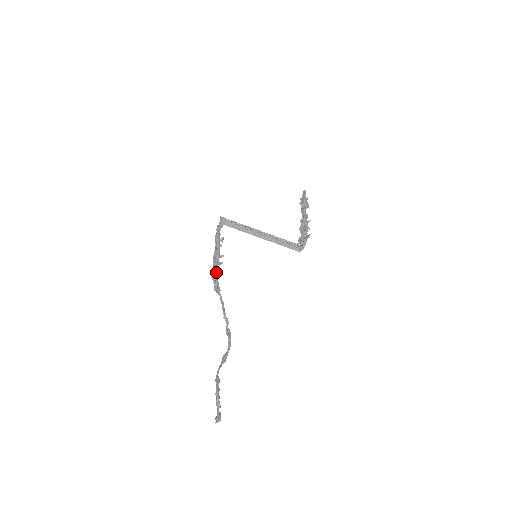
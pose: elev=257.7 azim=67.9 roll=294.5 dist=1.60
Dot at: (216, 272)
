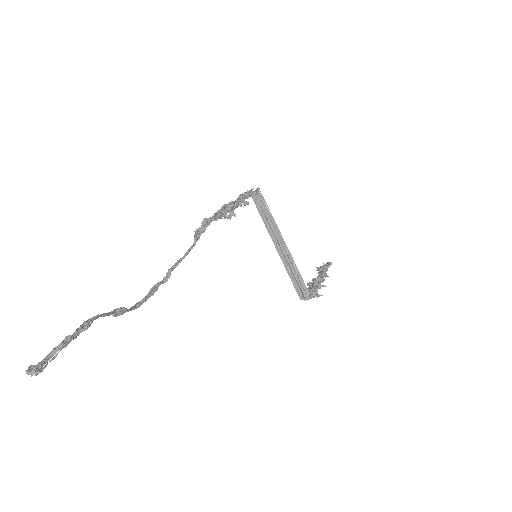
Dot at: (214, 219)
